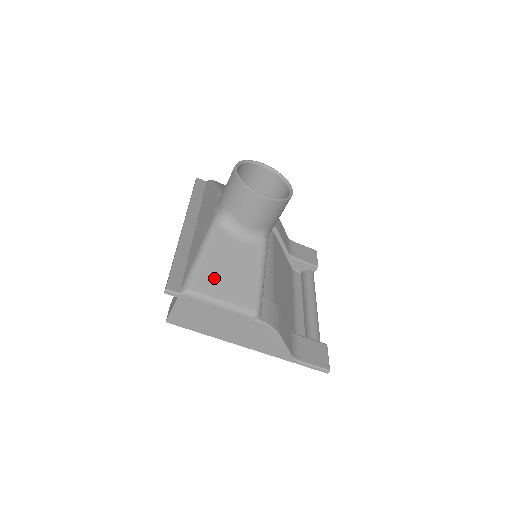
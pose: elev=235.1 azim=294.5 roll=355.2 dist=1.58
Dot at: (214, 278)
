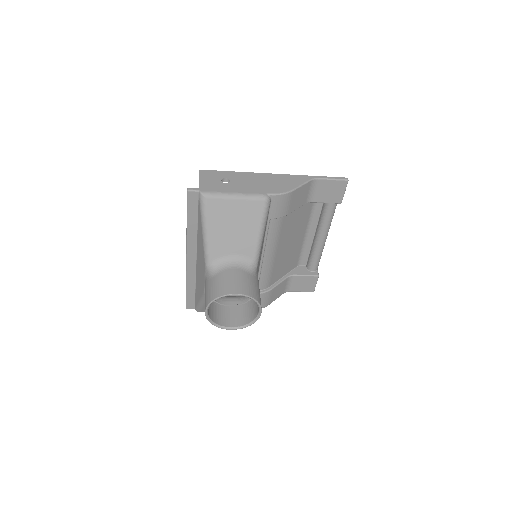
Dot at: occluded
